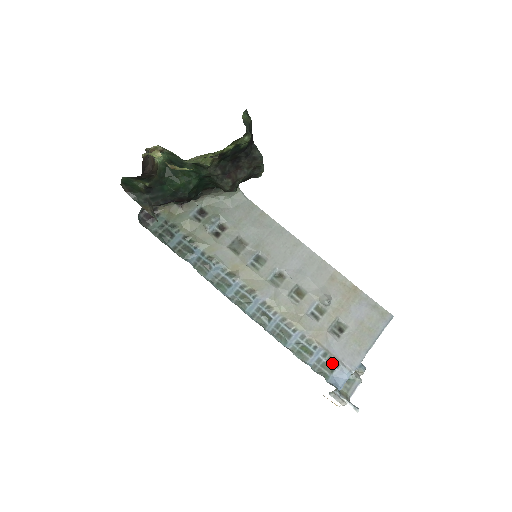
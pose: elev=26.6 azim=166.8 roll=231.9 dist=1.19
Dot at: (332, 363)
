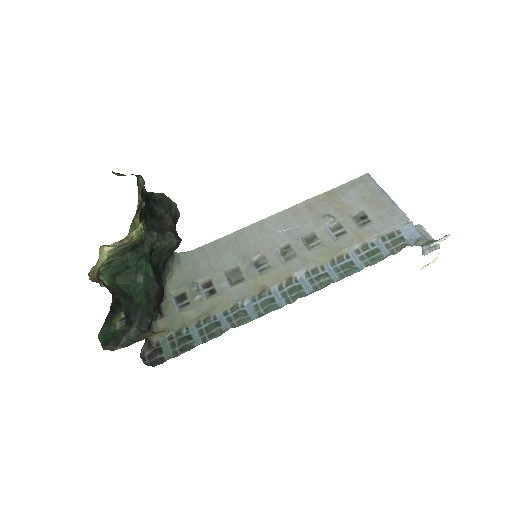
Dot at: (394, 236)
